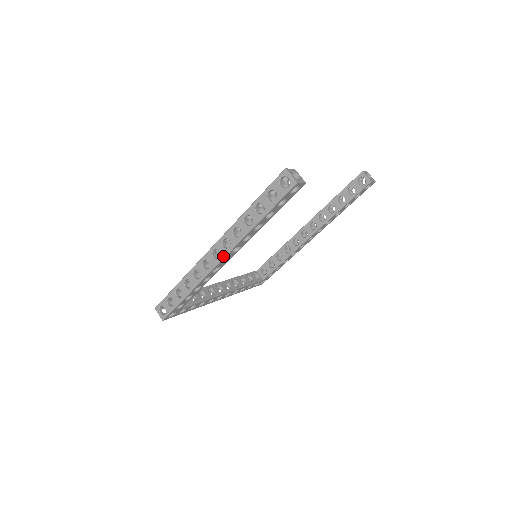
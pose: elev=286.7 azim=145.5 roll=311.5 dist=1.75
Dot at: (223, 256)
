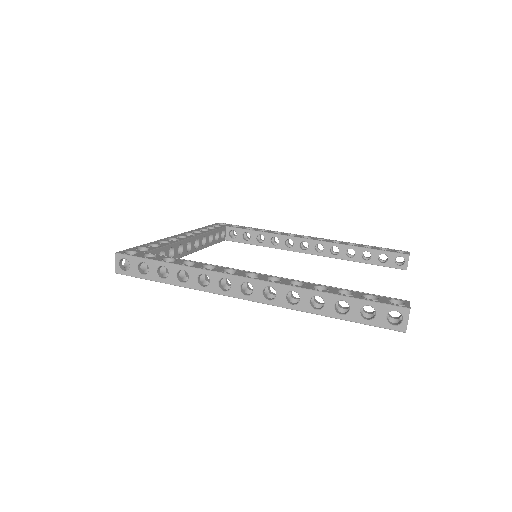
Dot at: (253, 299)
